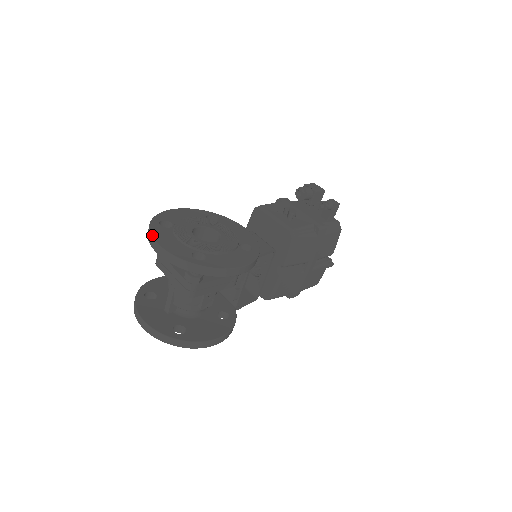
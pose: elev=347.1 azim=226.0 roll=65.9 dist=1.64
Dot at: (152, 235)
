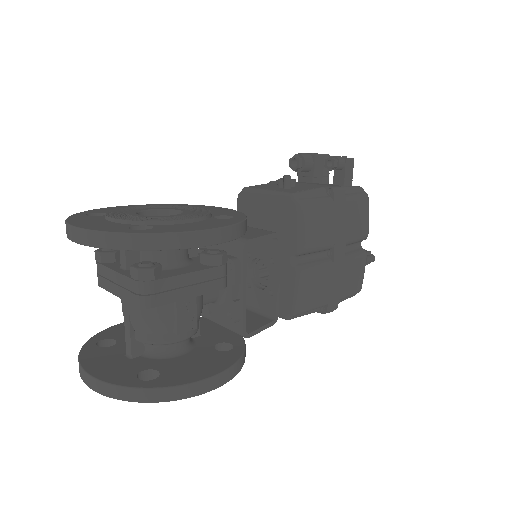
Dot at: (67, 221)
